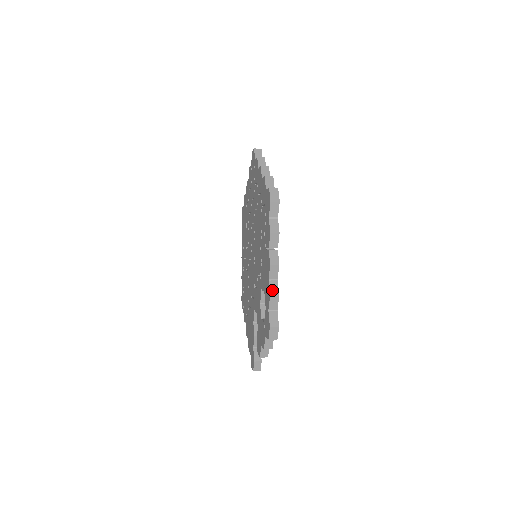
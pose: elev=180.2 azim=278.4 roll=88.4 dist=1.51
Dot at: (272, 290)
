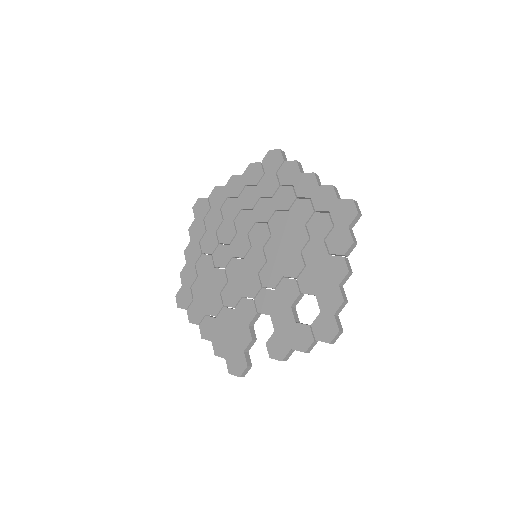
Dot at: (344, 295)
